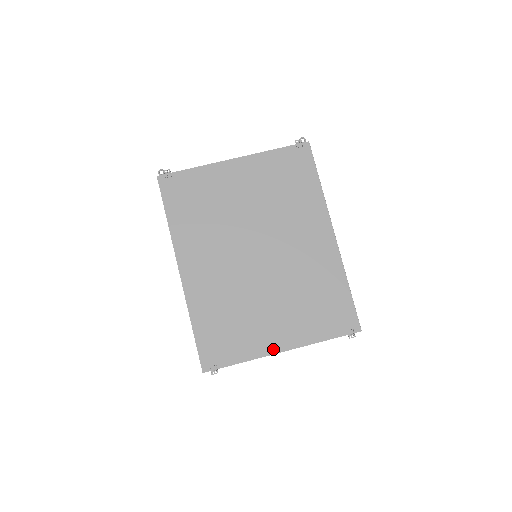
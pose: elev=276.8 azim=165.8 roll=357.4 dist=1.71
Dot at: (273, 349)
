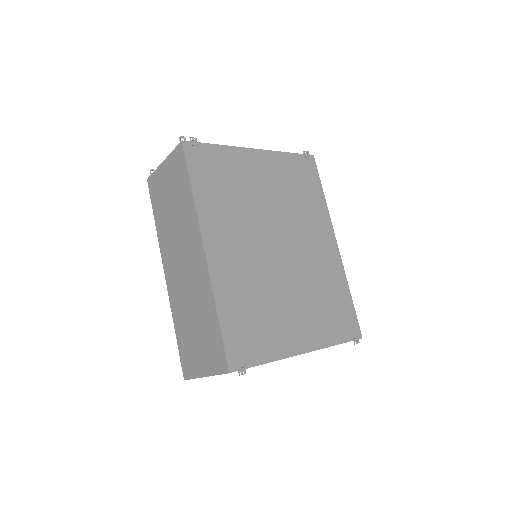
Dot at: (295, 350)
